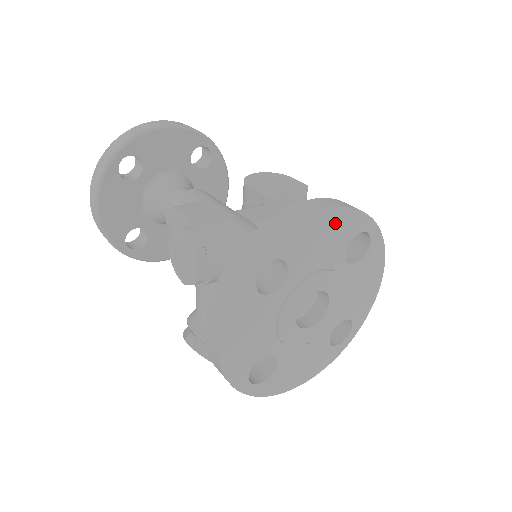
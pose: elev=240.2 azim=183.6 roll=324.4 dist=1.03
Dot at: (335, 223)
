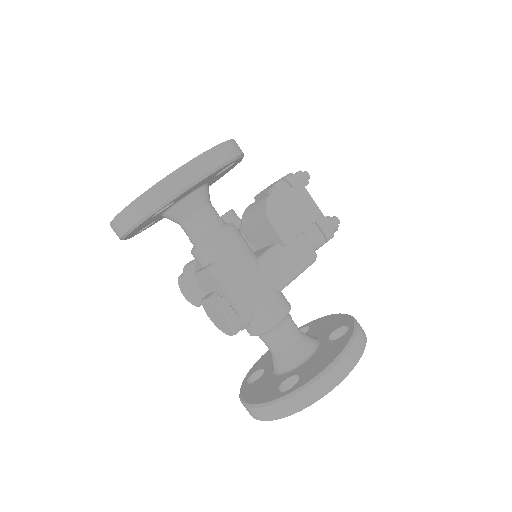
Dot at: occluded
